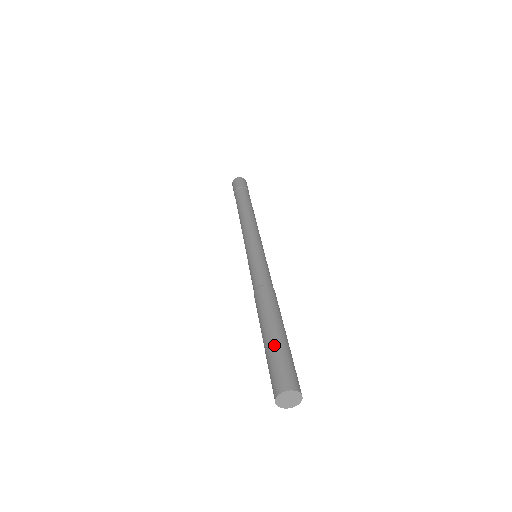
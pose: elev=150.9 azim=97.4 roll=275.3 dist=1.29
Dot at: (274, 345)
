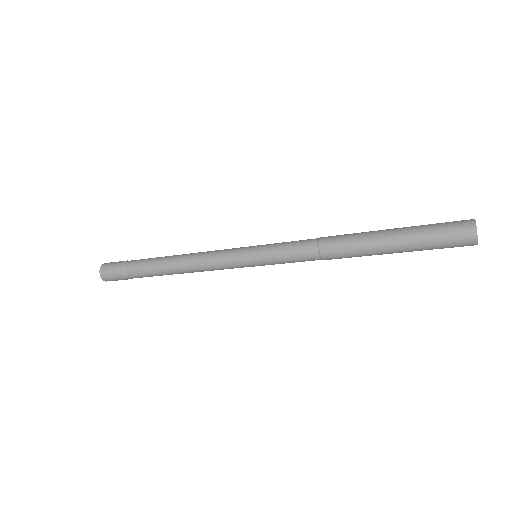
Dot at: (412, 227)
